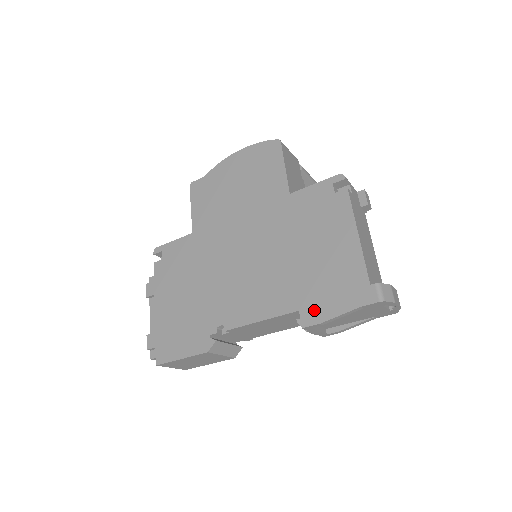
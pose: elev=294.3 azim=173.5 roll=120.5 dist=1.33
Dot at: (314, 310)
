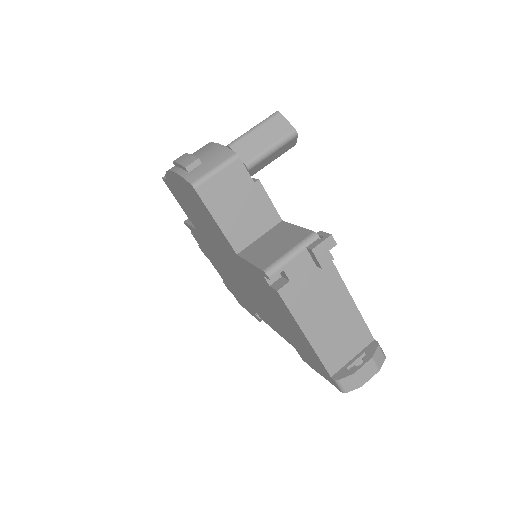
Dot at: (303, 357)
